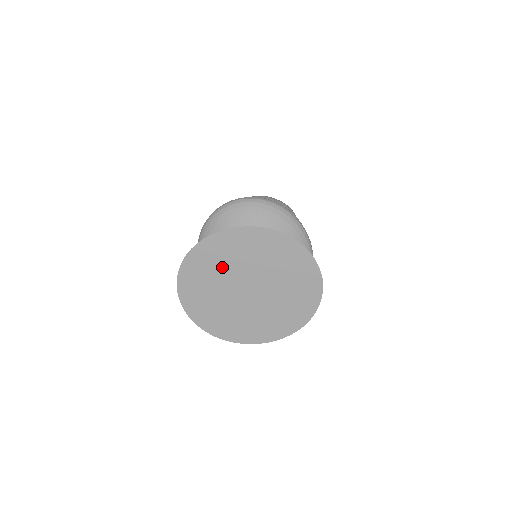
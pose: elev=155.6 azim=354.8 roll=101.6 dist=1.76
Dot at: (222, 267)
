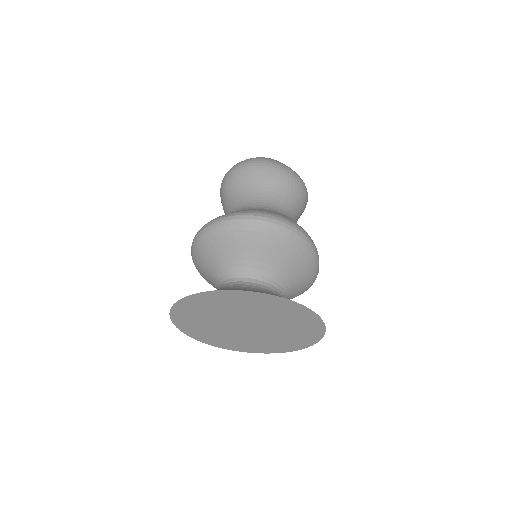
Dot at: (220, 310)
